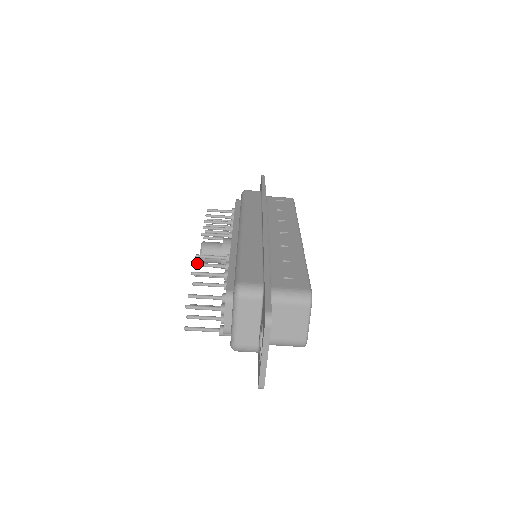
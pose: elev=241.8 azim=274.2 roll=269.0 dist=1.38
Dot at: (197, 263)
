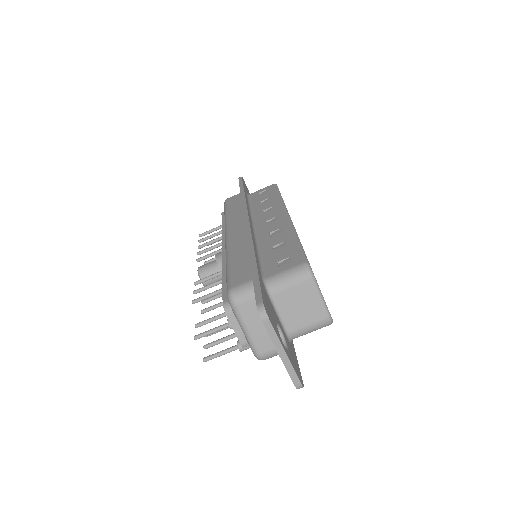
Dot at: (195, 290)
